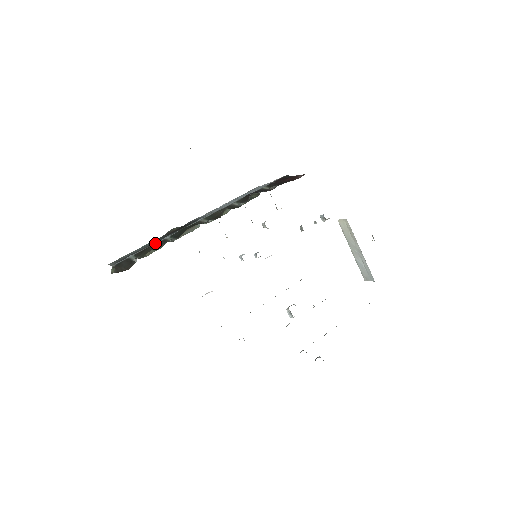
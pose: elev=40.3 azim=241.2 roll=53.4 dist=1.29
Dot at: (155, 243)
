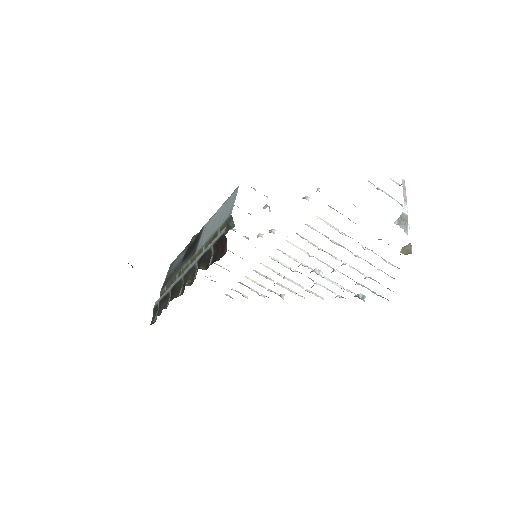
Dot at: (166, 292)
